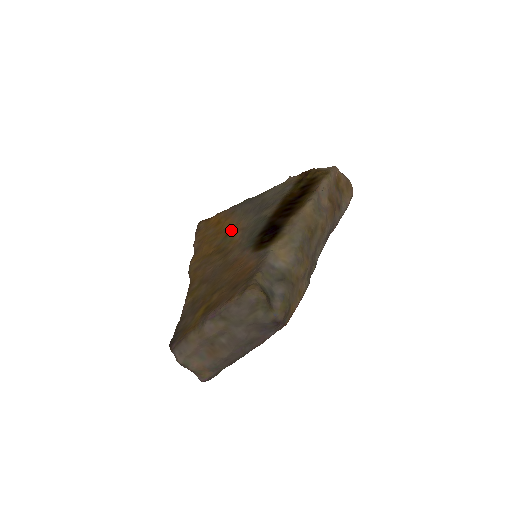
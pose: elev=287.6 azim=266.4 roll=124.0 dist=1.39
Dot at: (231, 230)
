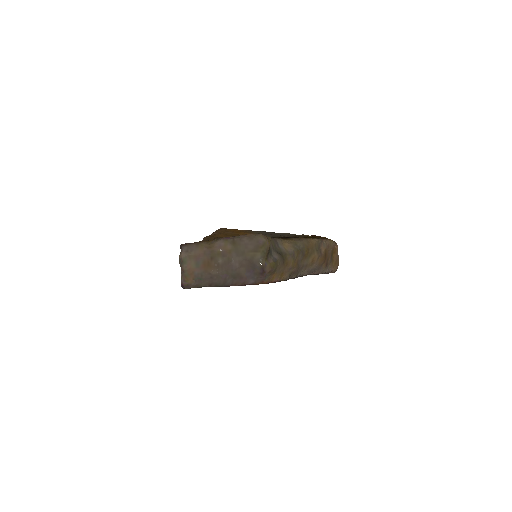
Dot at: occluded
